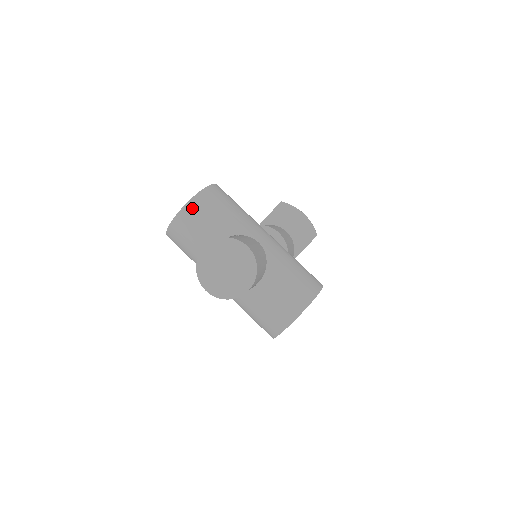
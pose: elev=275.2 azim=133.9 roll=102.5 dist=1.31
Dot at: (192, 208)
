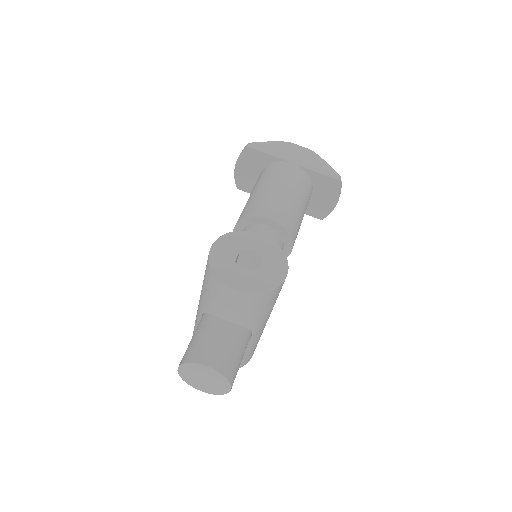
Dot at: (244, 298)
